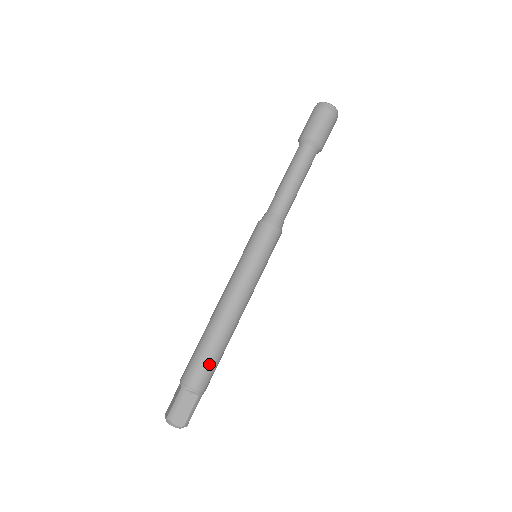
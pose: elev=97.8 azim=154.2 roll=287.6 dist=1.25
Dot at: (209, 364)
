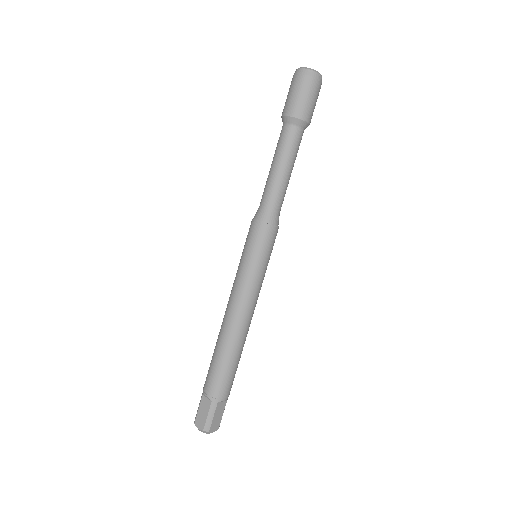
Dot at: (234, 373)
